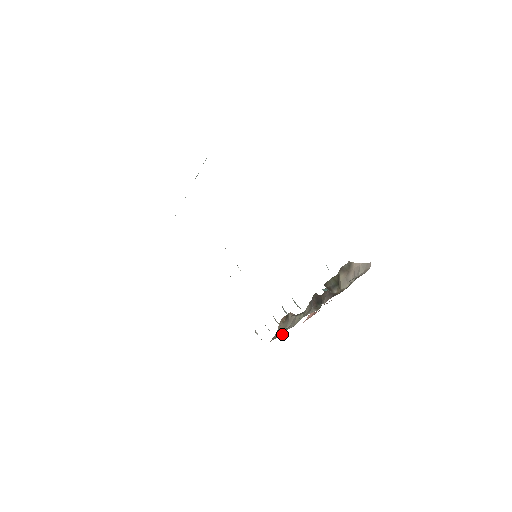
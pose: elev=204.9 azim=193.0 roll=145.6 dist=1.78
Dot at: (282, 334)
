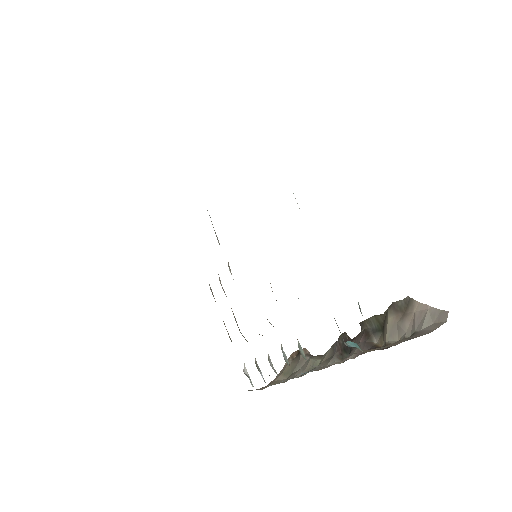
Dot at: occluded
